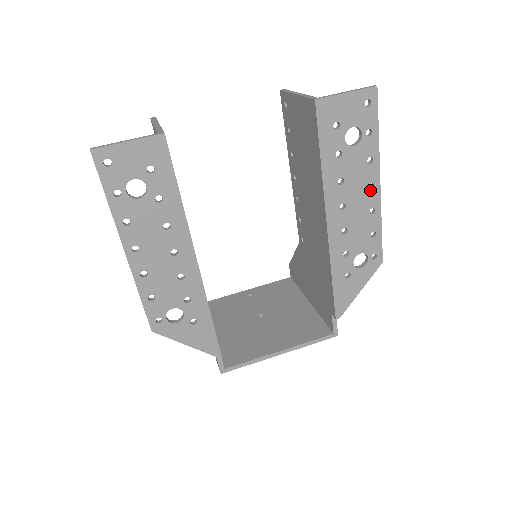
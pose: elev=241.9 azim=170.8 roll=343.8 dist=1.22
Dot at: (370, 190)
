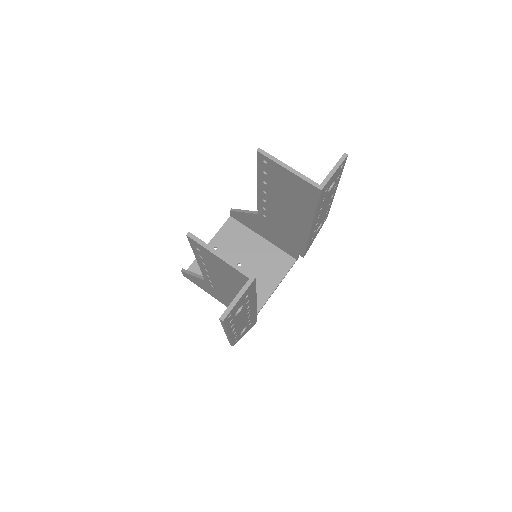
Dot at: (331, 198)
